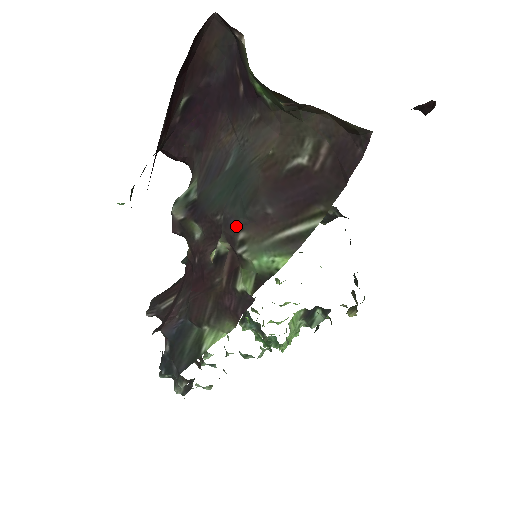
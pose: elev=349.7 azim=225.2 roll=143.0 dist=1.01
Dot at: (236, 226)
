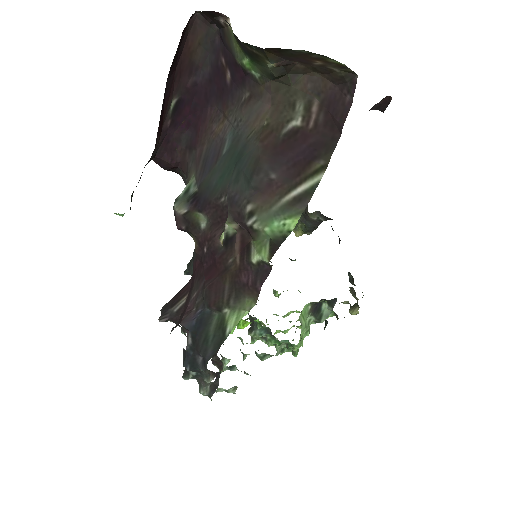
Dot at: (242, 201)
